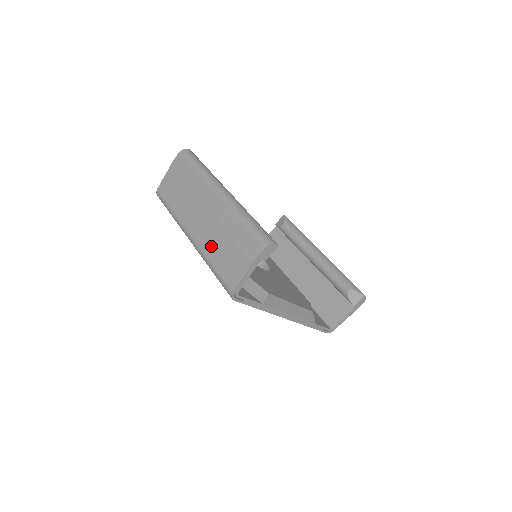
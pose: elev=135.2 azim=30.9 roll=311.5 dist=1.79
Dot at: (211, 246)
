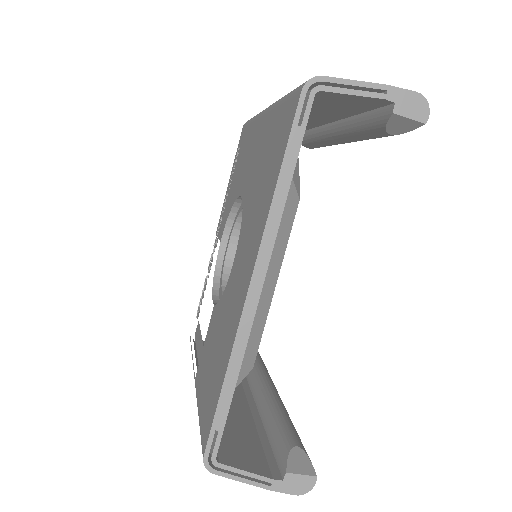
Dot at: occluded
